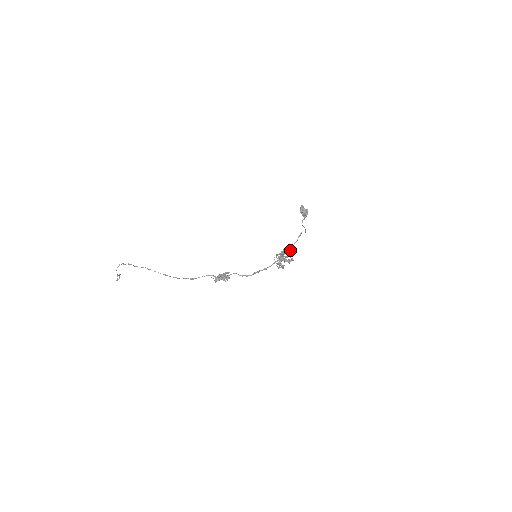
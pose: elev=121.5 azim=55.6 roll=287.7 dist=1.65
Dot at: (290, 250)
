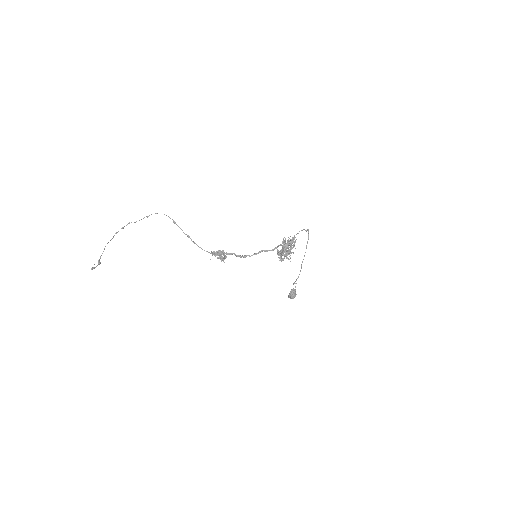
Dot at: (295, 237)
